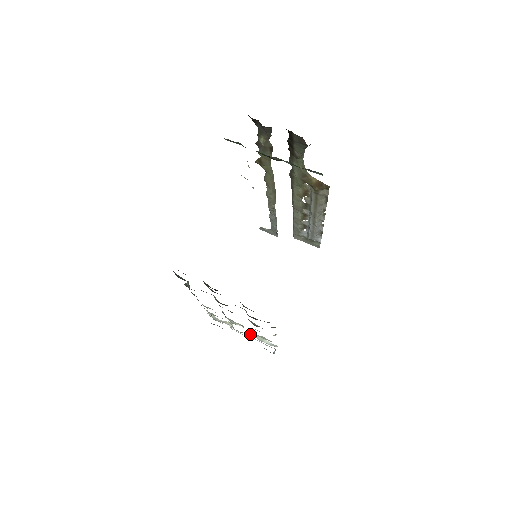
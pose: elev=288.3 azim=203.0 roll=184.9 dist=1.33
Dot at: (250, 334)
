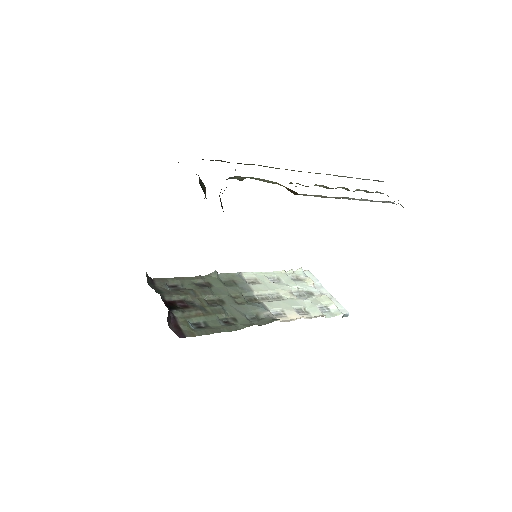
Dot at: (320, 297)
